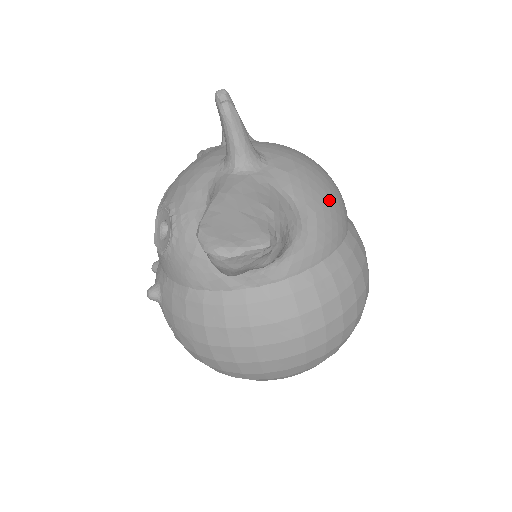
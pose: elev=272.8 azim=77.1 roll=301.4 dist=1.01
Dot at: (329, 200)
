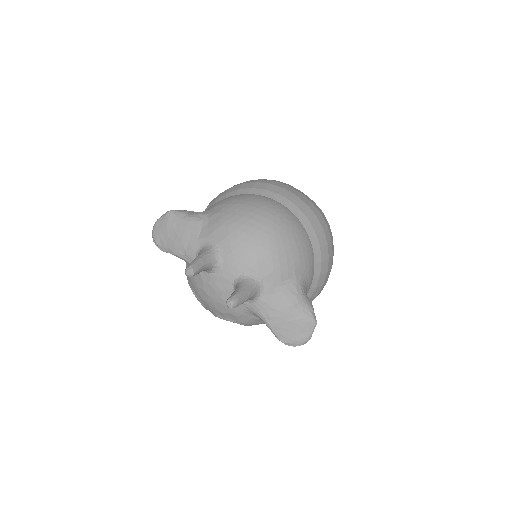
Dot at: (295, 246)
